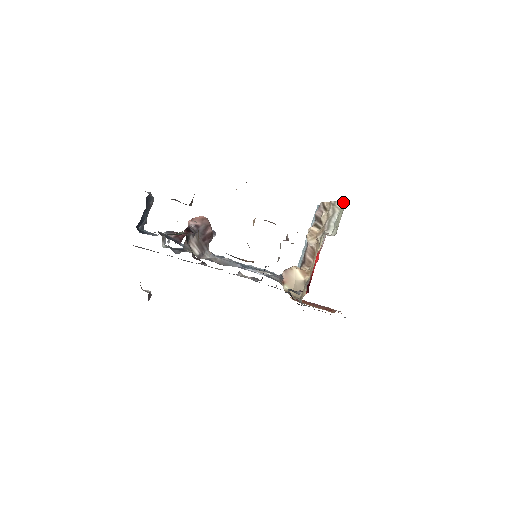
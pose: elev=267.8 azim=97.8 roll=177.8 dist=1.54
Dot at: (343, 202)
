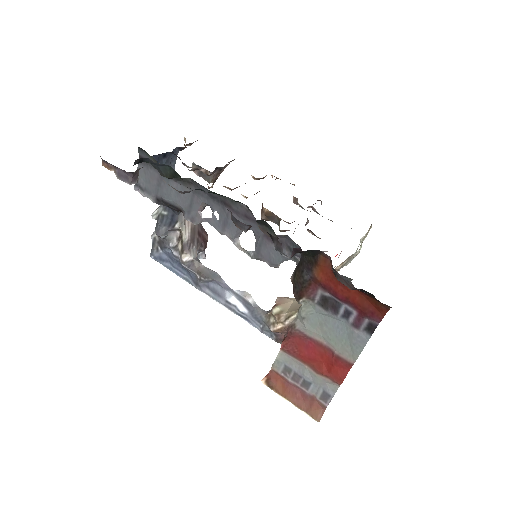
Dot at: (366, 236)
